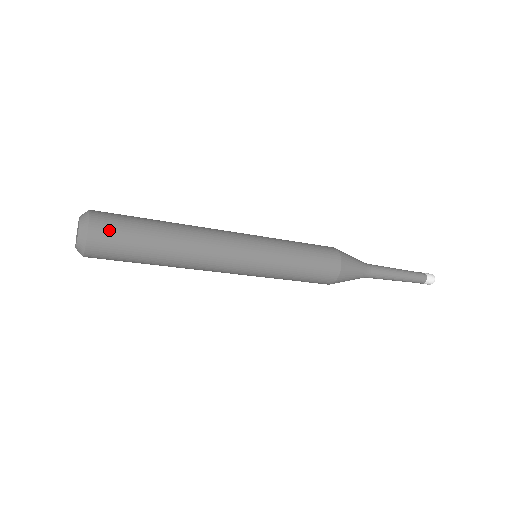
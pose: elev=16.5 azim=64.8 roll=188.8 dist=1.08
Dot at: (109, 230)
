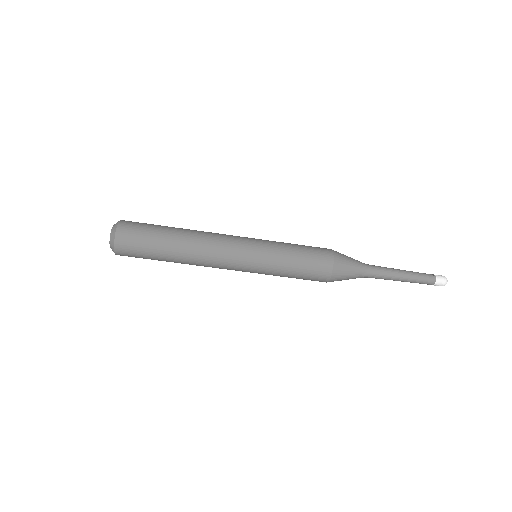
Dot at: (135, 222)
